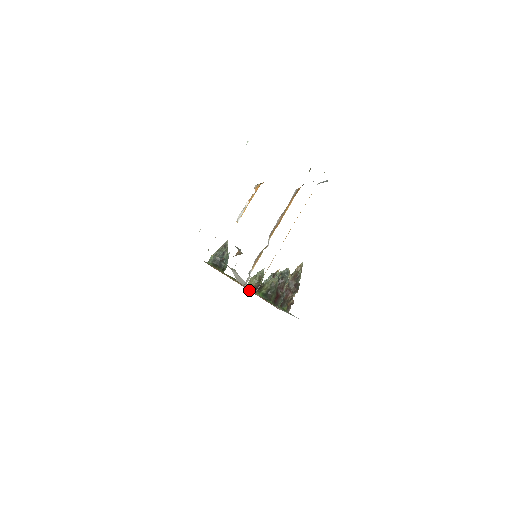
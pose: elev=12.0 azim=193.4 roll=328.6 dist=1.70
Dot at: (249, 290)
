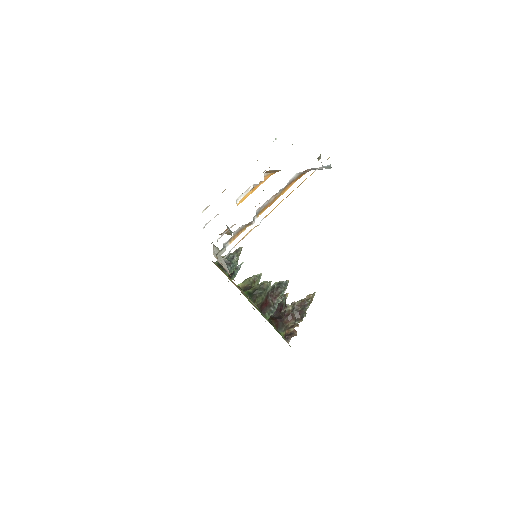
Dot at: (236, 286)
